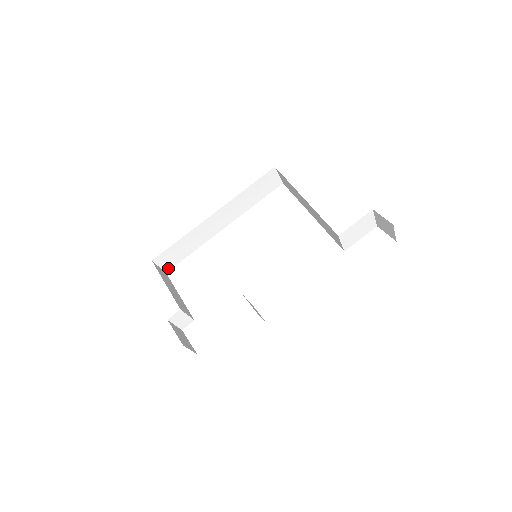
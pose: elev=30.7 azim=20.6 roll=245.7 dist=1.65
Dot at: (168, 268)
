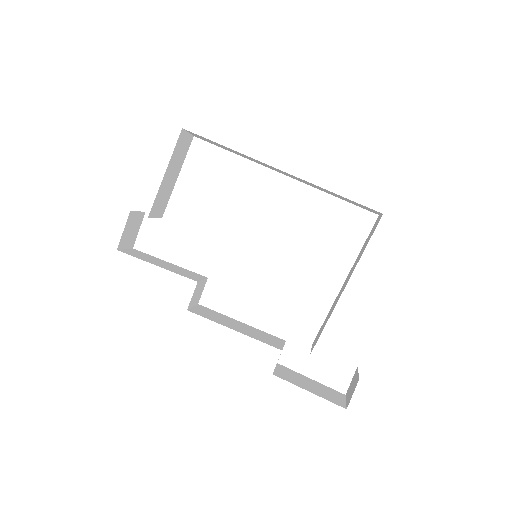
Dot at: occluded
